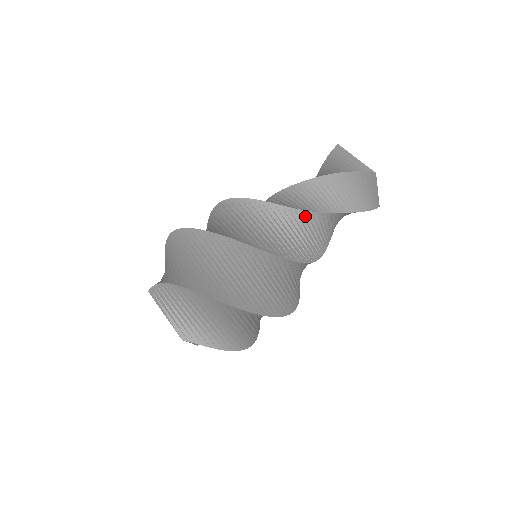
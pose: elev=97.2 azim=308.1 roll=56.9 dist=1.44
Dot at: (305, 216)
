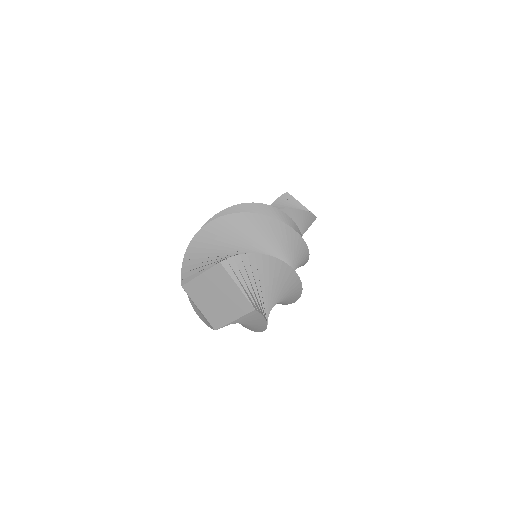
Dot at: occluded
